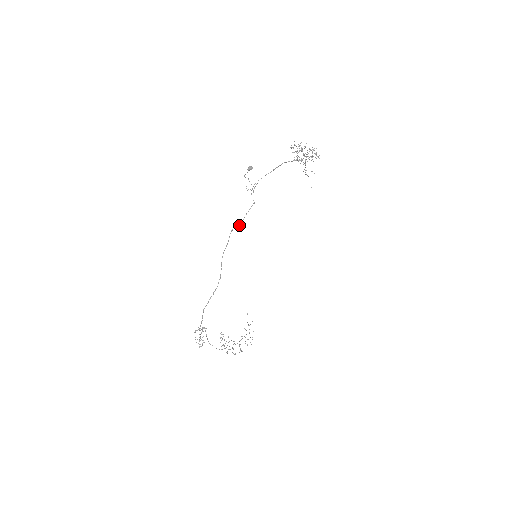
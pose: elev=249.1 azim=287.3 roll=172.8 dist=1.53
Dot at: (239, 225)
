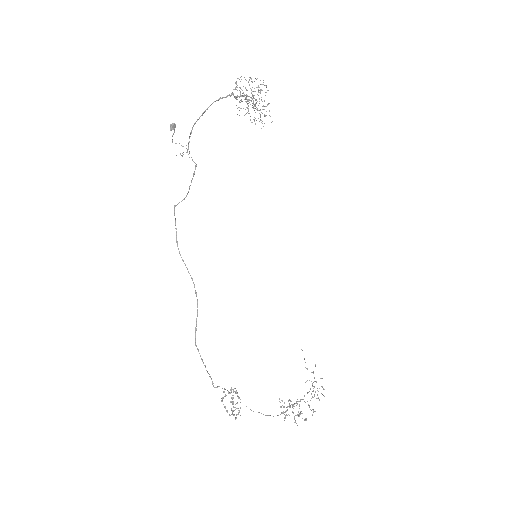
Dot at: (184, 198)
